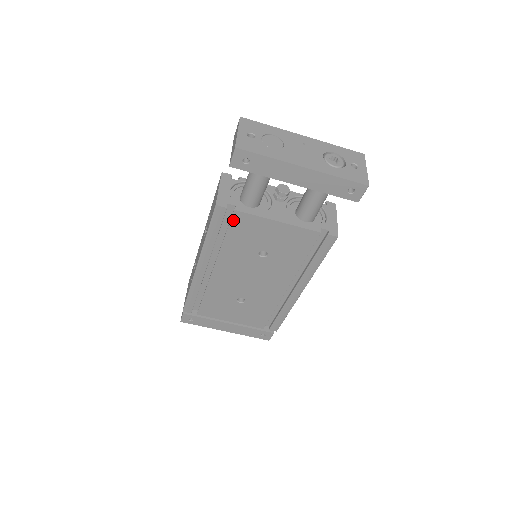
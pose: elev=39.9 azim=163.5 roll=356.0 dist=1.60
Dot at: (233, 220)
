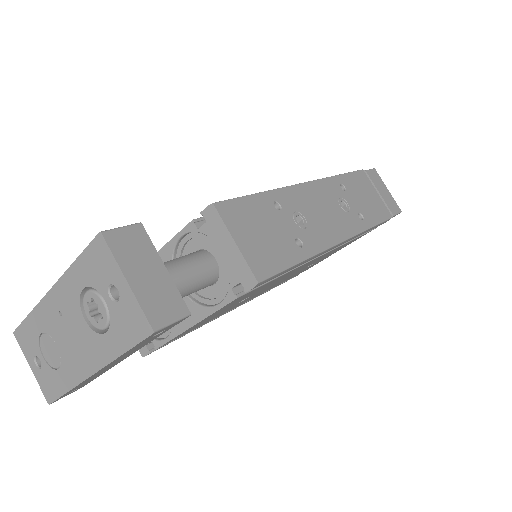
Dot at: occluded
